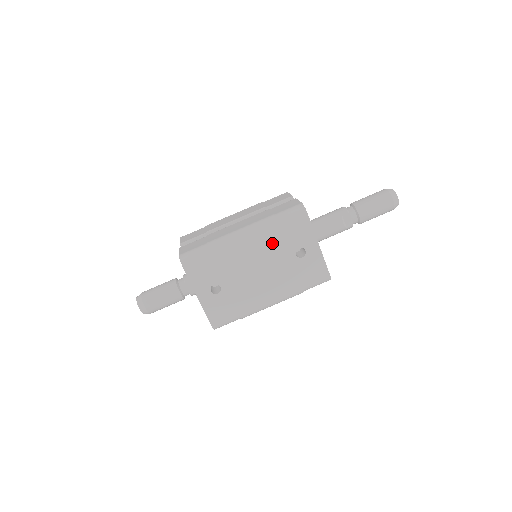
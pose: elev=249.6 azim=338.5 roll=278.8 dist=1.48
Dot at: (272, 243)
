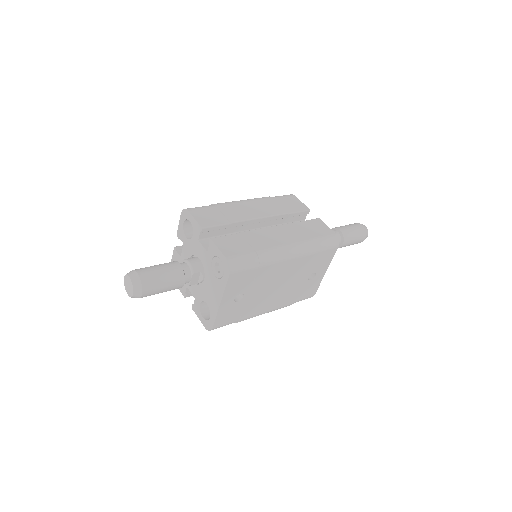
Dot at: (303, 266)
